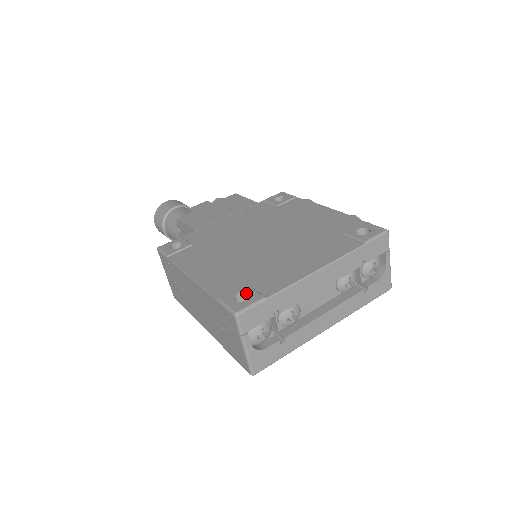
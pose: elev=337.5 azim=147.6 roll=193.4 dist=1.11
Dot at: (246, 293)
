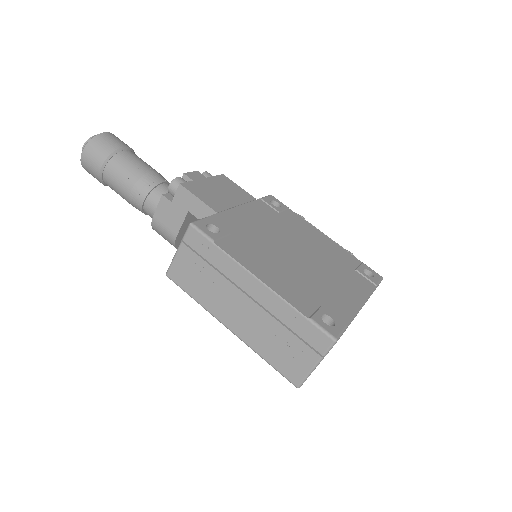
Dot at: (326, 316)
